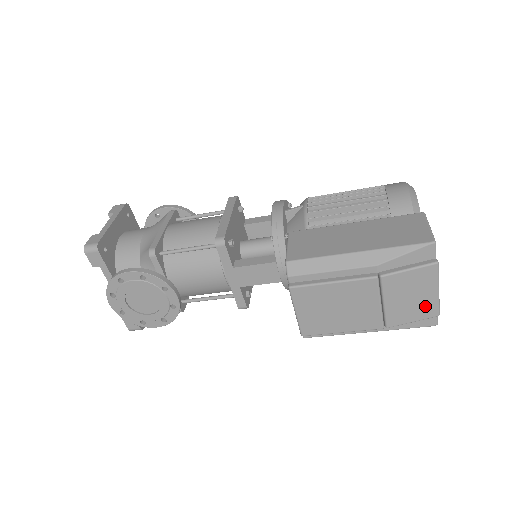
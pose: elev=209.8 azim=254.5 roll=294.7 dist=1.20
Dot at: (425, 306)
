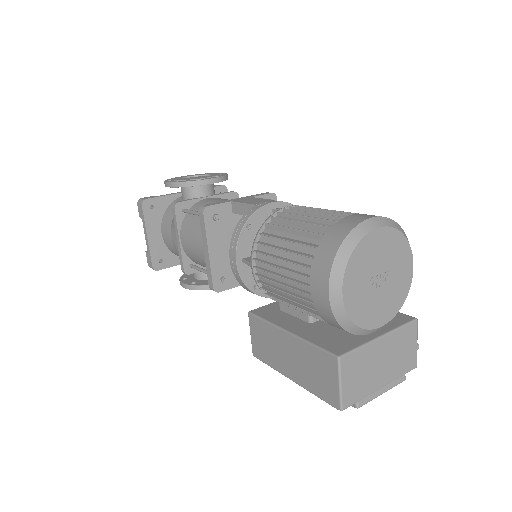
Dot at: occluded
